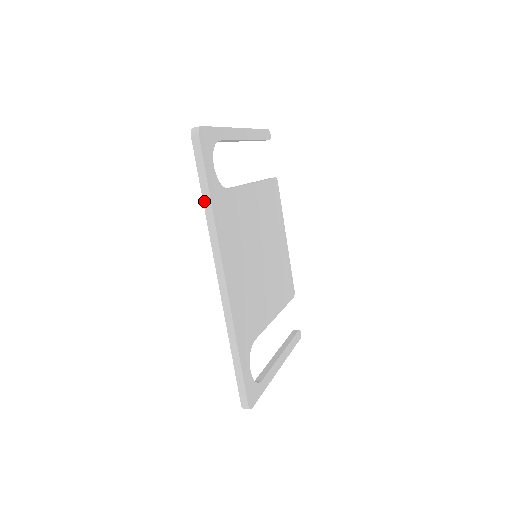
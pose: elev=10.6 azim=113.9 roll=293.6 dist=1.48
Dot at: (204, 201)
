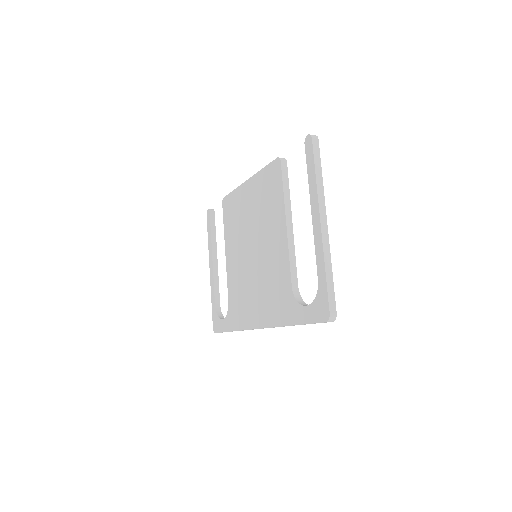
Dot at: occluded
